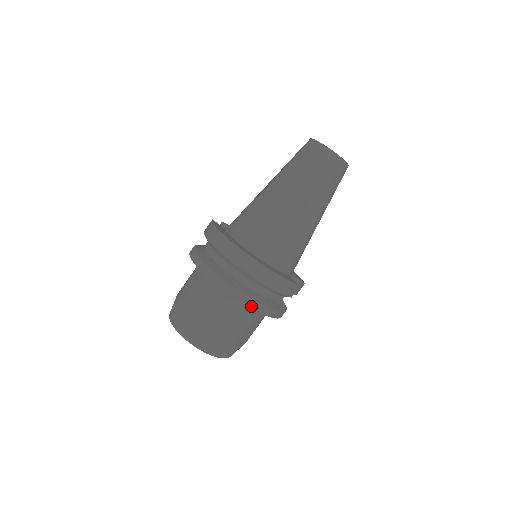
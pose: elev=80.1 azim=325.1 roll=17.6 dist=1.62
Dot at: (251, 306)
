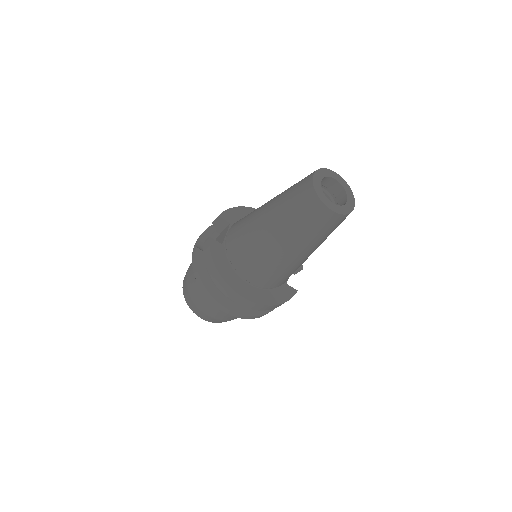
Dot at: (254, 318)
